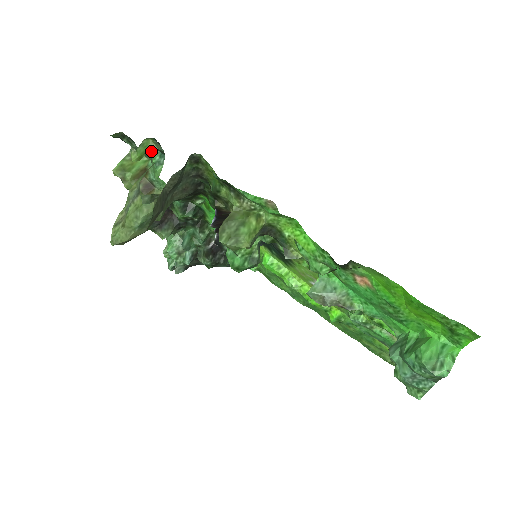
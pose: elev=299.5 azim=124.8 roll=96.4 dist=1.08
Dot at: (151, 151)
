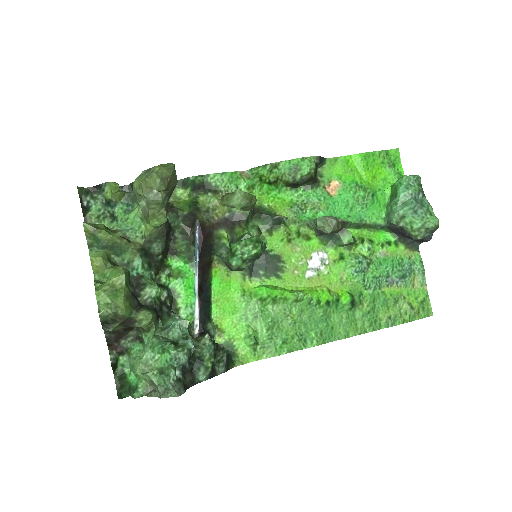
Dot at: (116, 205)
